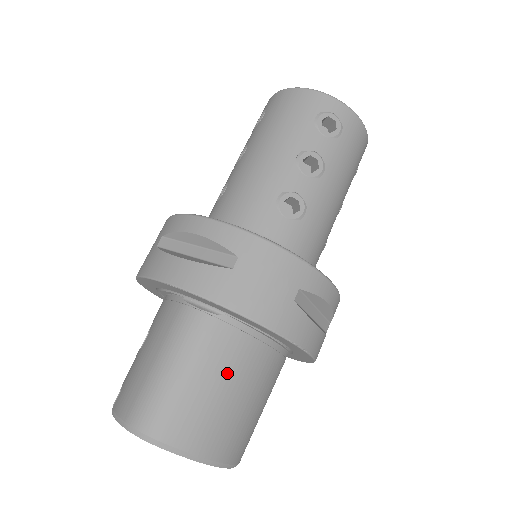
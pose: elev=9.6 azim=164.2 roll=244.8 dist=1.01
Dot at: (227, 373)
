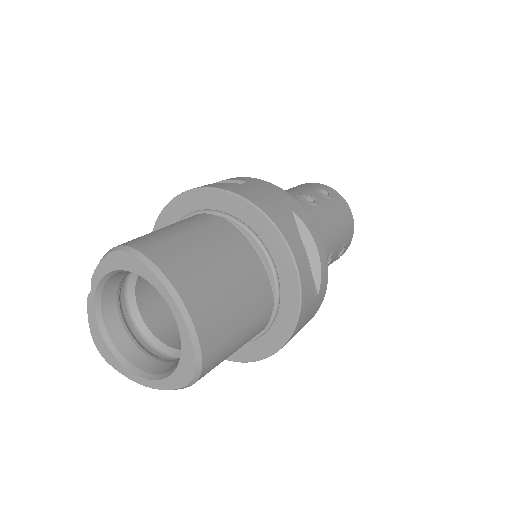
Dot at: (218, 248)
